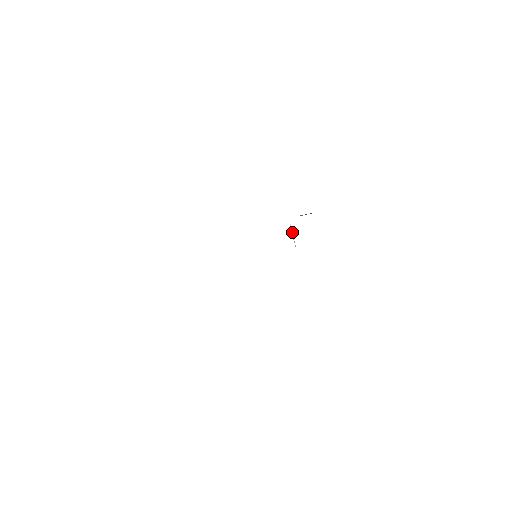
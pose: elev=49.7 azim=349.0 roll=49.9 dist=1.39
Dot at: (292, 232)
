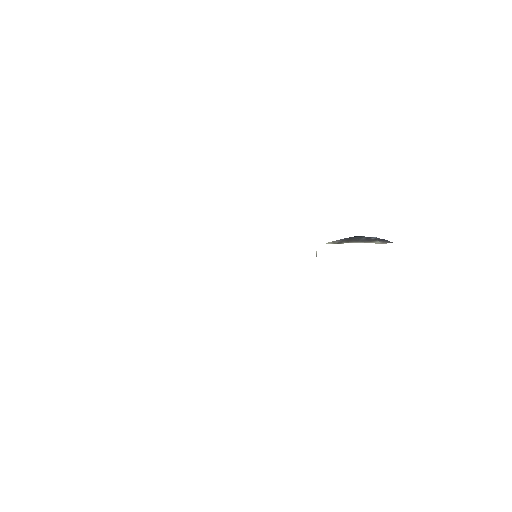
Dot at: occluded
